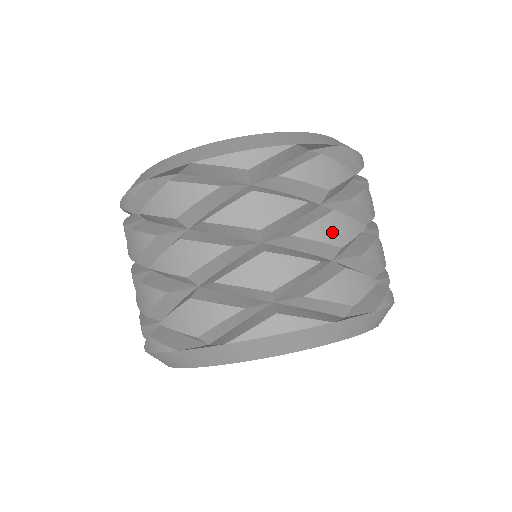
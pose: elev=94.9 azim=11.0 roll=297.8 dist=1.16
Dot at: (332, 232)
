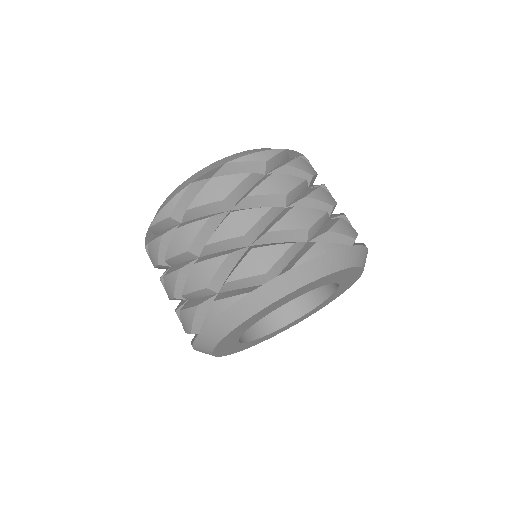
Dot at: (233, 228)
